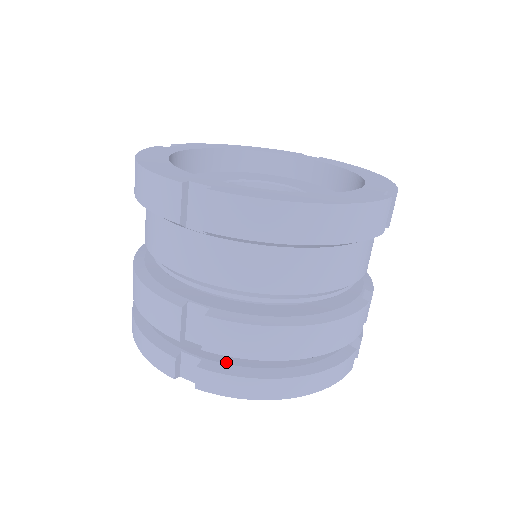
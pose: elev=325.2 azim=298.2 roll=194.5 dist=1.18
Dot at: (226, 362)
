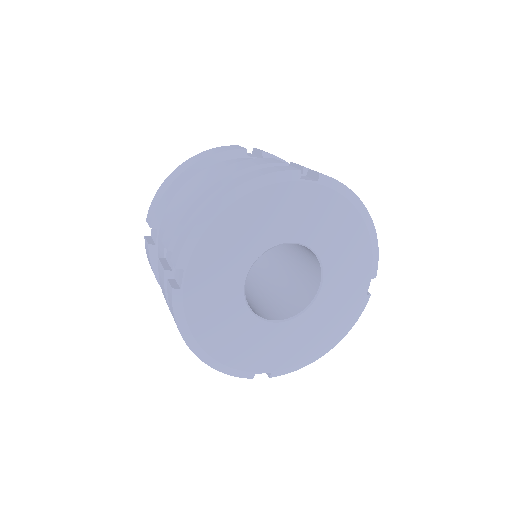
Dot at: occluded
